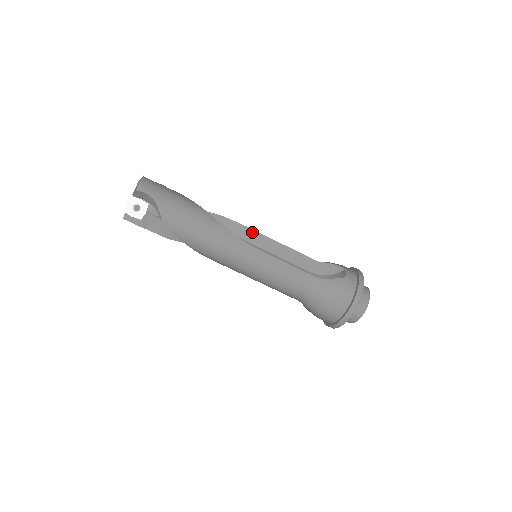
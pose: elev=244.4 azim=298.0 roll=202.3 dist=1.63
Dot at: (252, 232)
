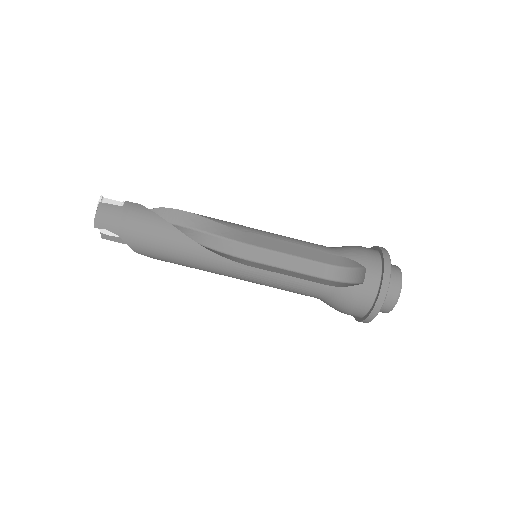
Dot at: (245, 235)
